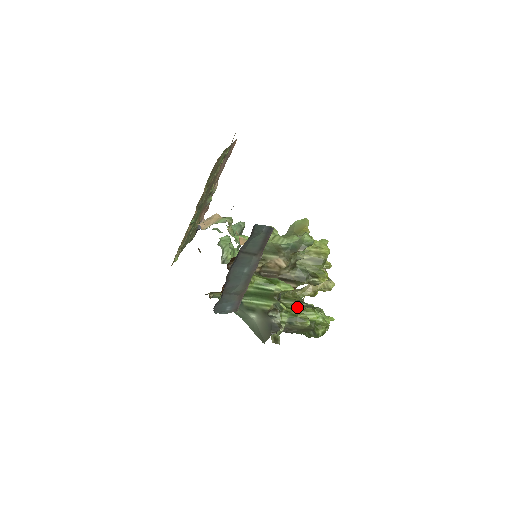
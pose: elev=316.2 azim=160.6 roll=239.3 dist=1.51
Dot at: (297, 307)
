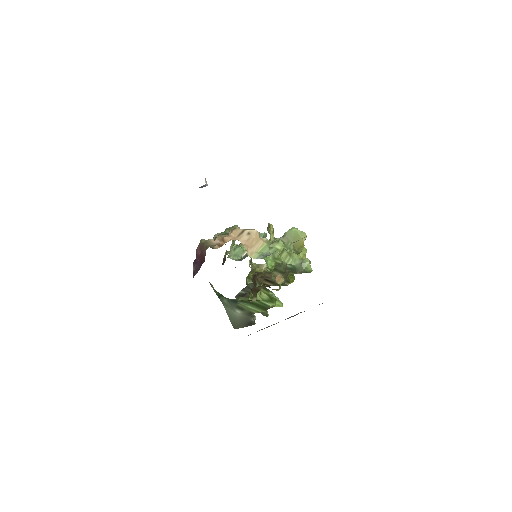
Dot at: occluded
